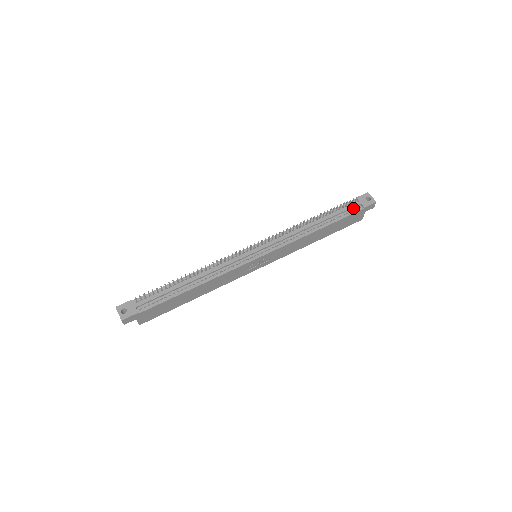
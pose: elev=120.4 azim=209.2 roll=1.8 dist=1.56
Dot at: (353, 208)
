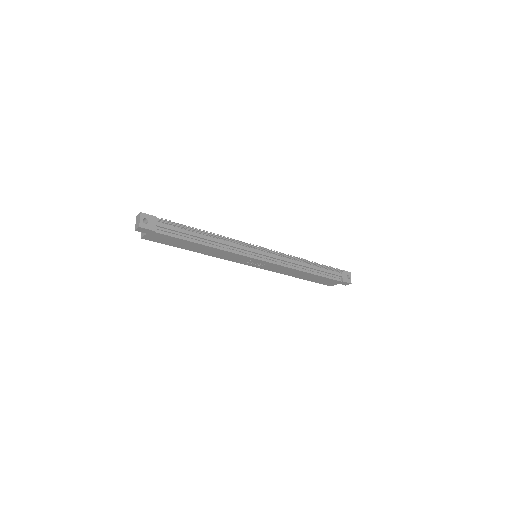
Dot at: (336, 275)
